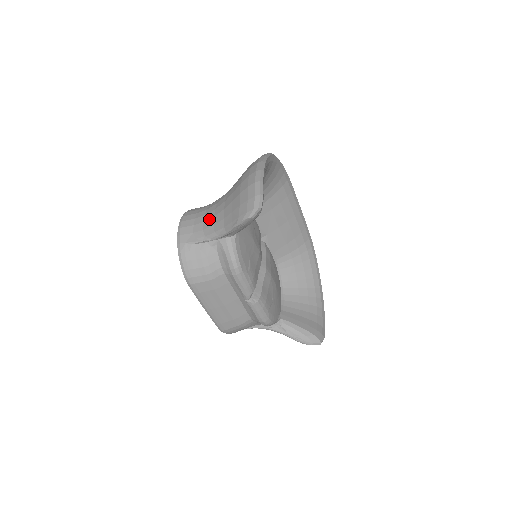
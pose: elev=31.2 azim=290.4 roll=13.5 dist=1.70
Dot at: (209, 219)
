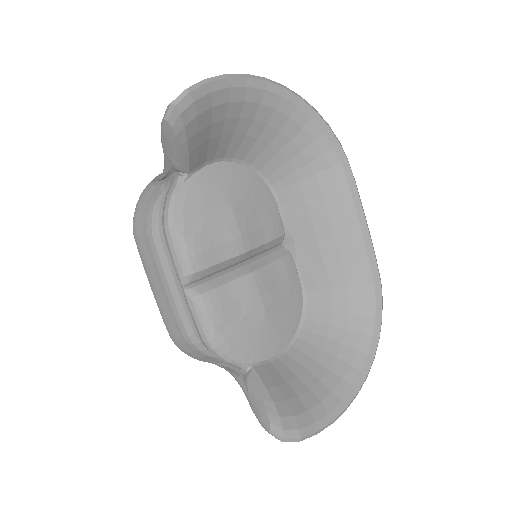
Dot at: occluded
